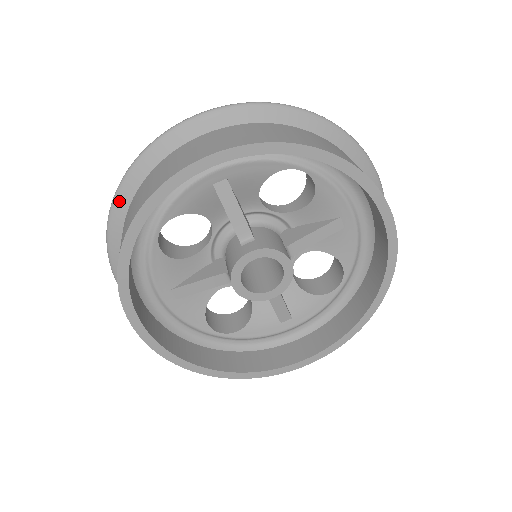
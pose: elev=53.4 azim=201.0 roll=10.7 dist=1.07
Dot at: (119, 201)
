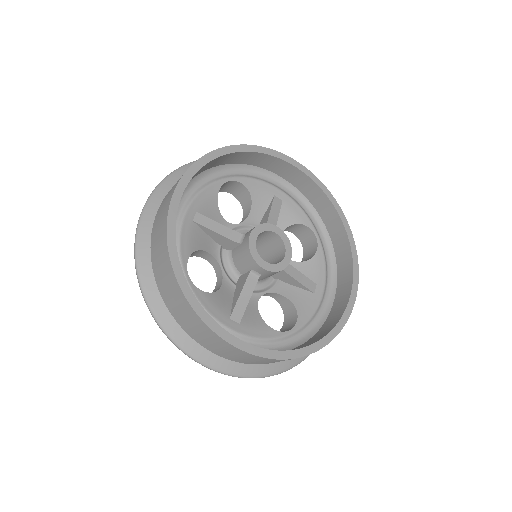
Dot at: (146, 284)
